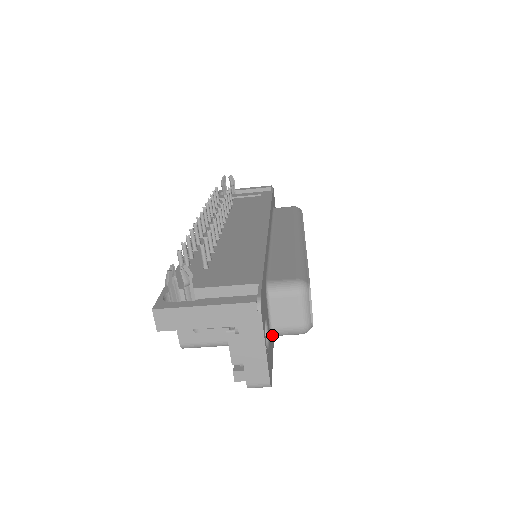
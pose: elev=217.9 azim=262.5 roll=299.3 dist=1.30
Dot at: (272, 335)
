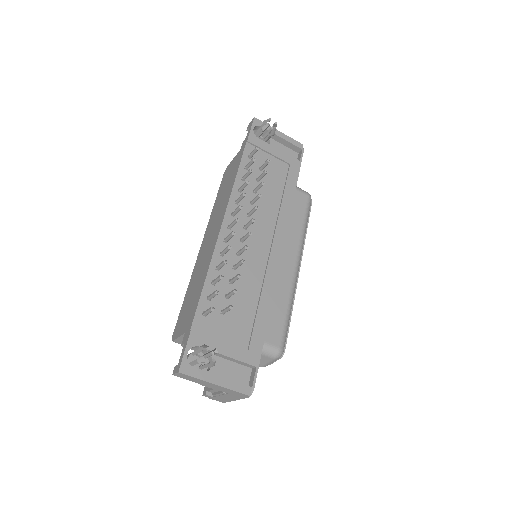
Dot at: occluded
